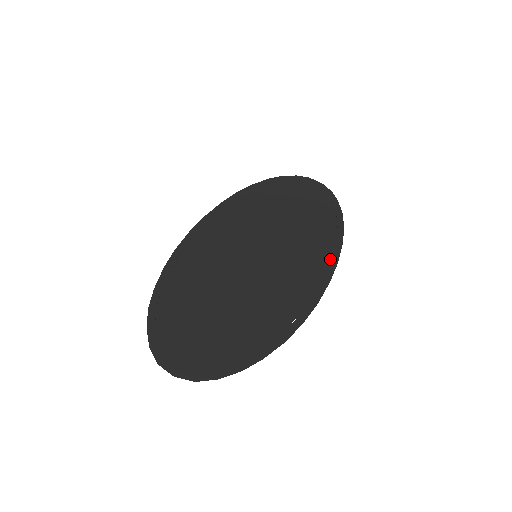
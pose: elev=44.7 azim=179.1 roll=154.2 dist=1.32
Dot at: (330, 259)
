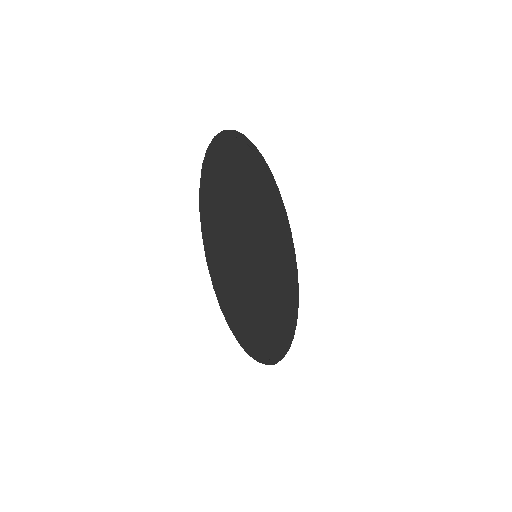
Dot at: (282, 213)
